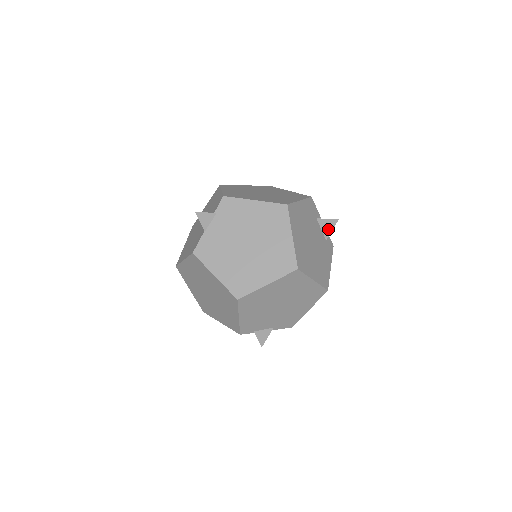
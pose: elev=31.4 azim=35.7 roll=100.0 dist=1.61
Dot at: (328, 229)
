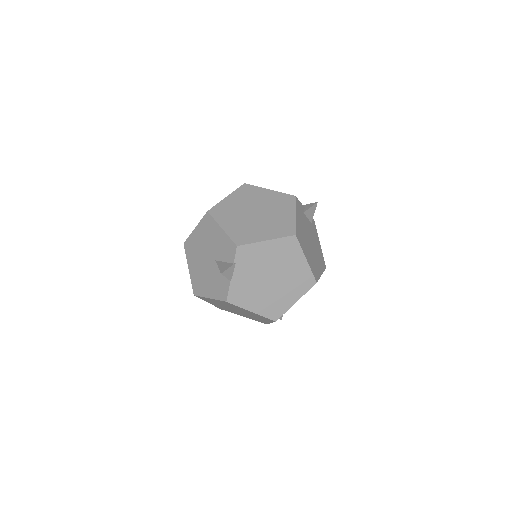
Dot at: (312, 214)
